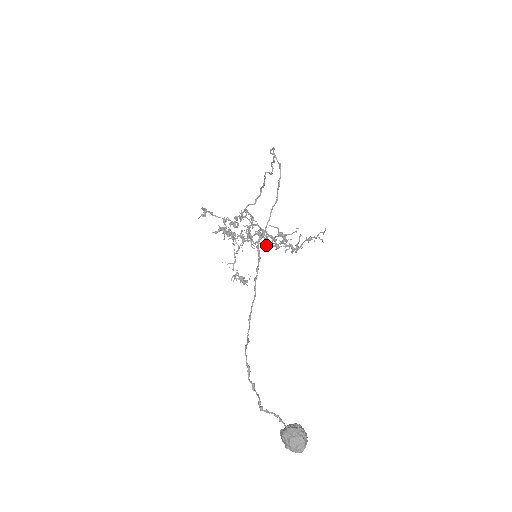
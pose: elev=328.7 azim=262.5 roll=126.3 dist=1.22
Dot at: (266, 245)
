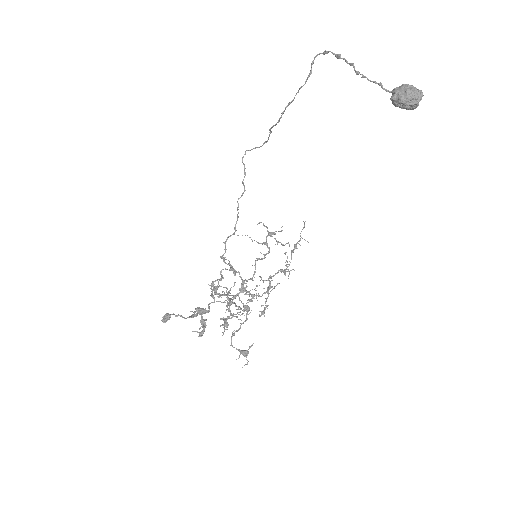
Dot at: occluded
